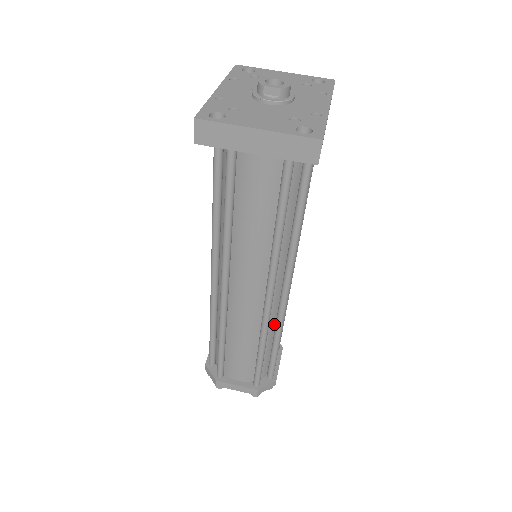
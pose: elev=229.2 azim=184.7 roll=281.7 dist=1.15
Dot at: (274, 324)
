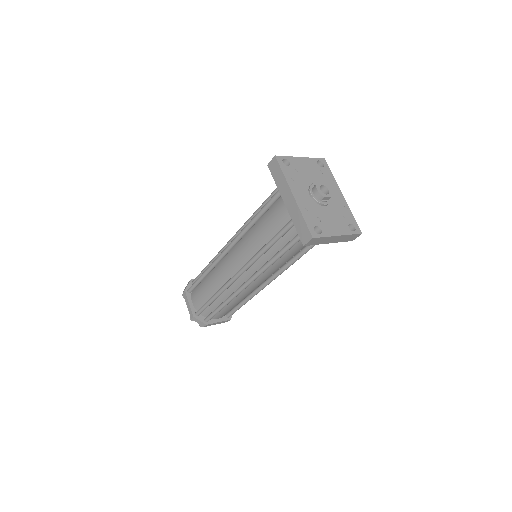
Dot at: occluded
